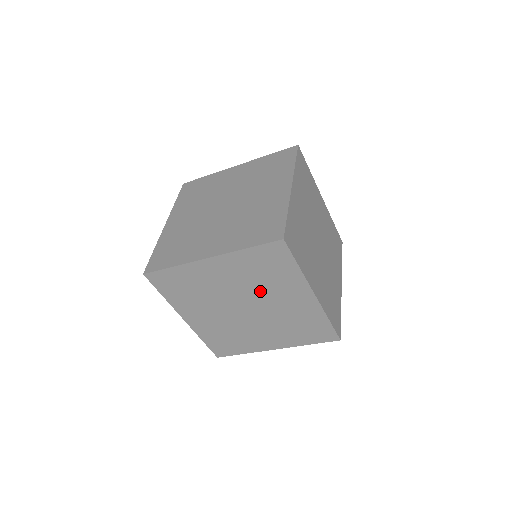
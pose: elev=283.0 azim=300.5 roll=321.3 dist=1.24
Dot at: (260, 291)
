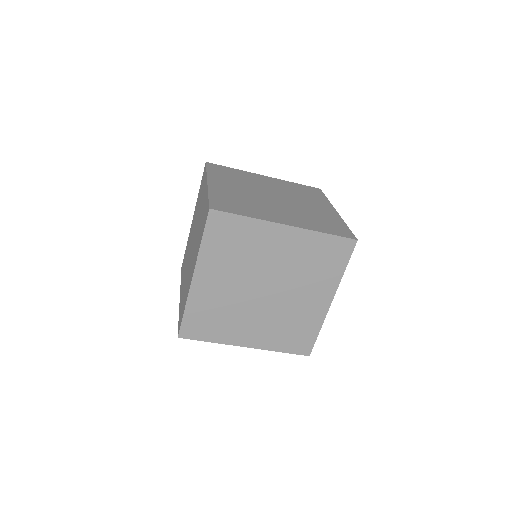
Dot at: (295, 279)
